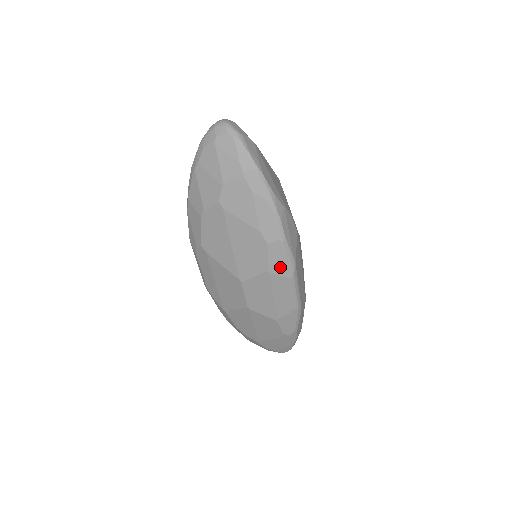
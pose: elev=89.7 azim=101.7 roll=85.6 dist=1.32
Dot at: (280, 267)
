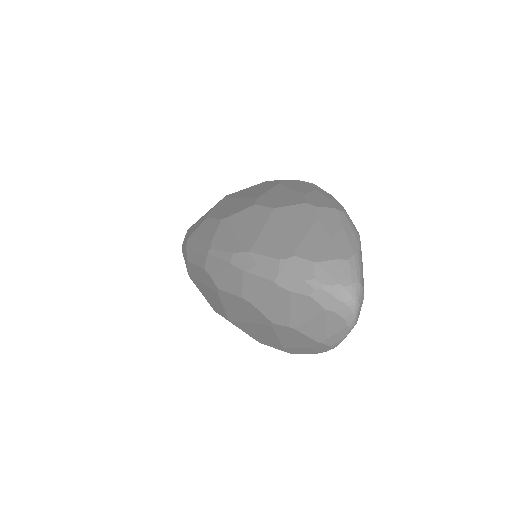
Dot at: occluded
